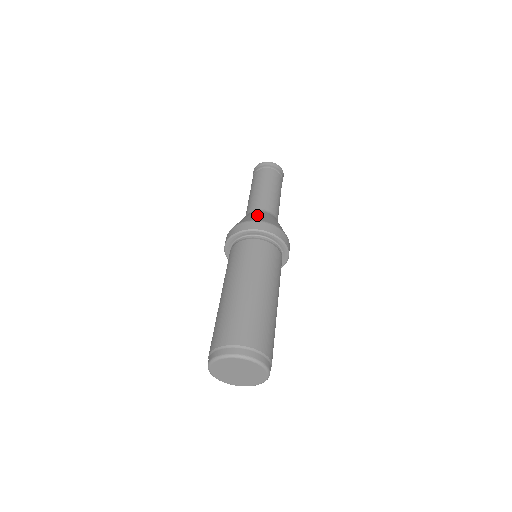
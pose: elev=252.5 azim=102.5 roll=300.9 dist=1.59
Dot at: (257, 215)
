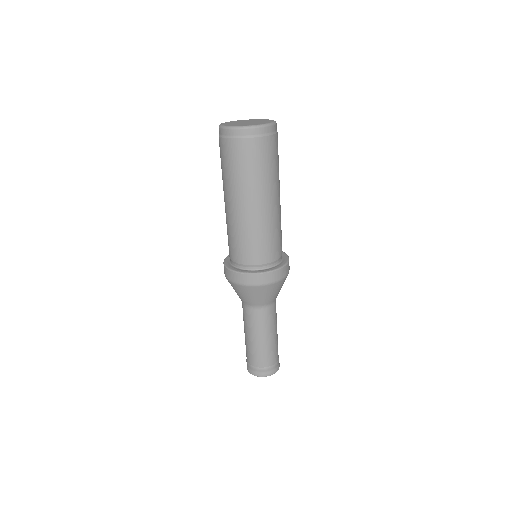
Dot at: occluded
